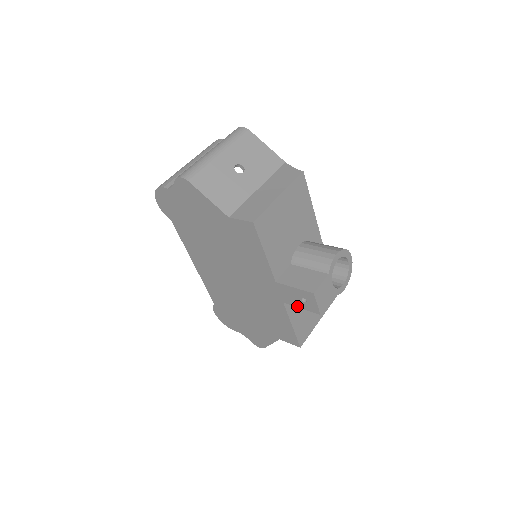
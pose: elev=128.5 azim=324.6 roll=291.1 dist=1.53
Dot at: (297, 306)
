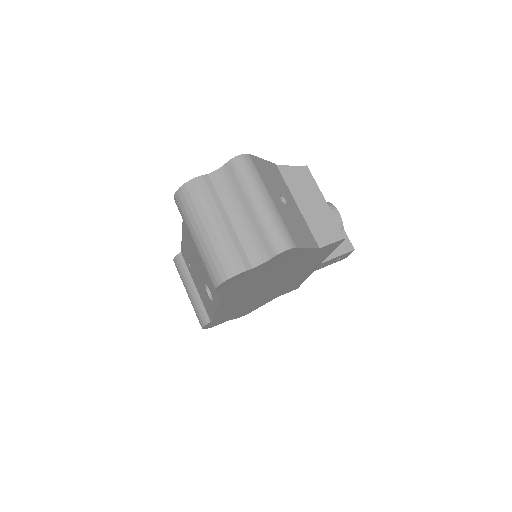
Dot at: occluded
